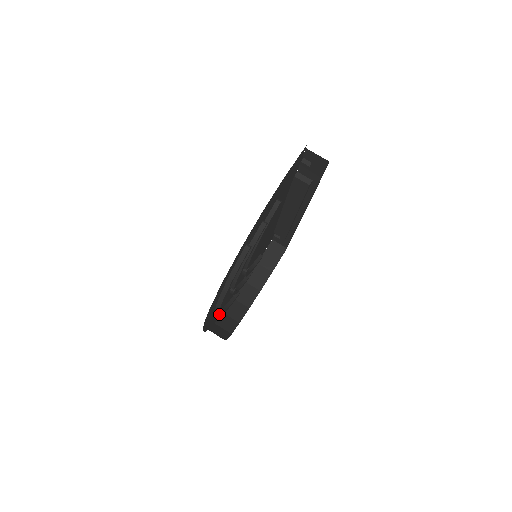
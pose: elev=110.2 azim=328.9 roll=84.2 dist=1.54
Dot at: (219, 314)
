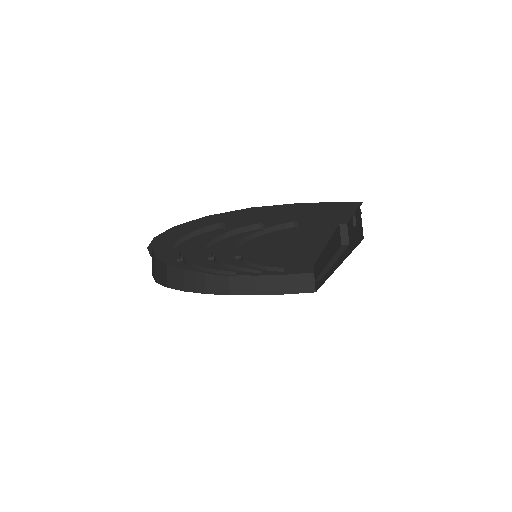
Dot at: (179, 261)
